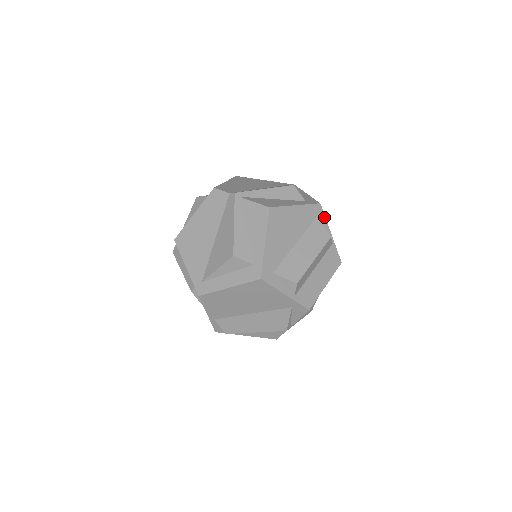
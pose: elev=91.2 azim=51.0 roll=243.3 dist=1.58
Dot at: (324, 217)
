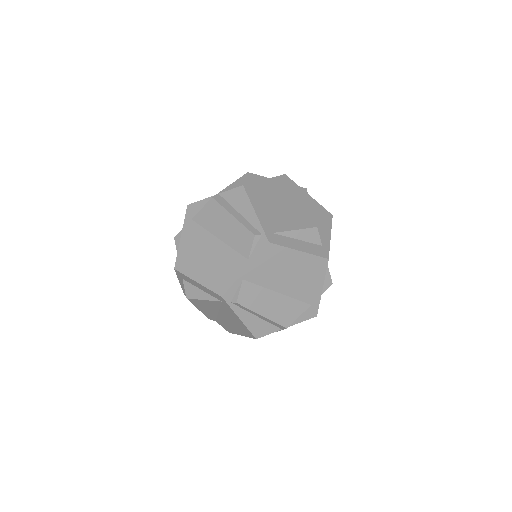
Dot at: occluded
